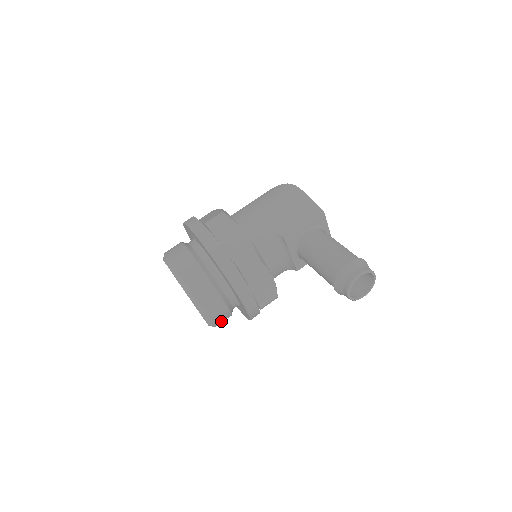
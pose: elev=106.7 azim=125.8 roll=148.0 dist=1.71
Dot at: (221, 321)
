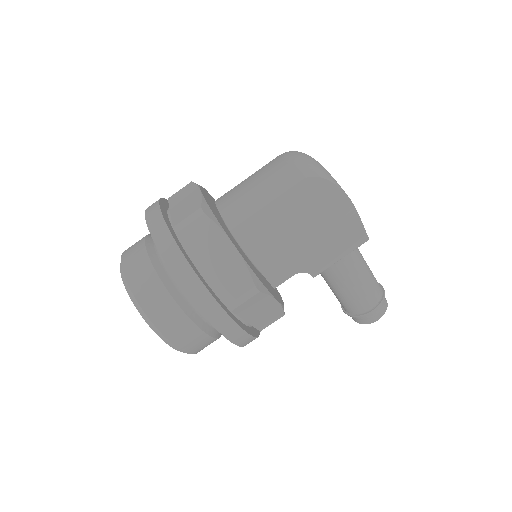
Dot at: occluded
